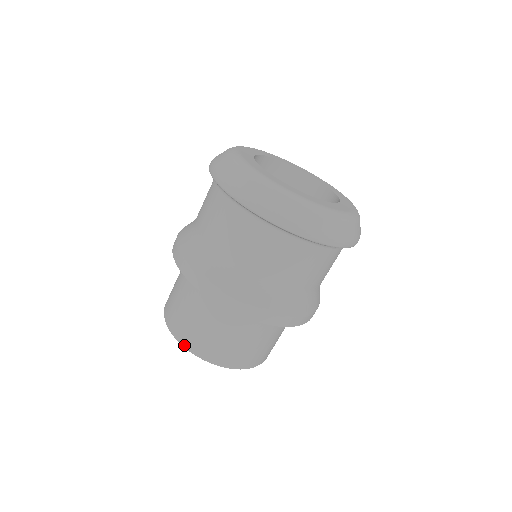
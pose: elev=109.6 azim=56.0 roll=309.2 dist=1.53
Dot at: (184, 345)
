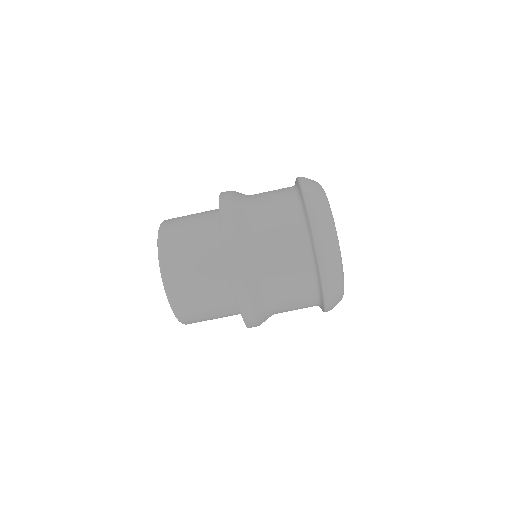
Dot at: (160, 237)
